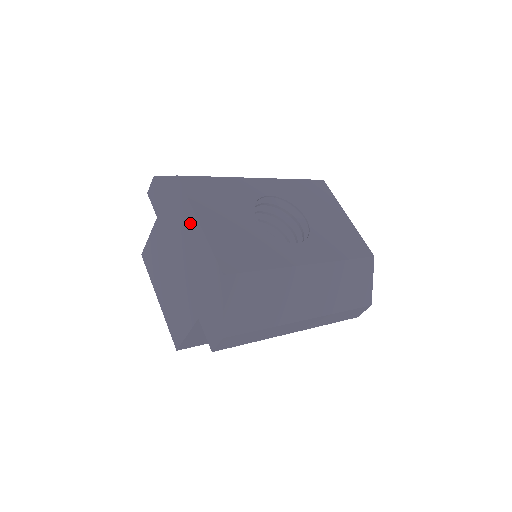
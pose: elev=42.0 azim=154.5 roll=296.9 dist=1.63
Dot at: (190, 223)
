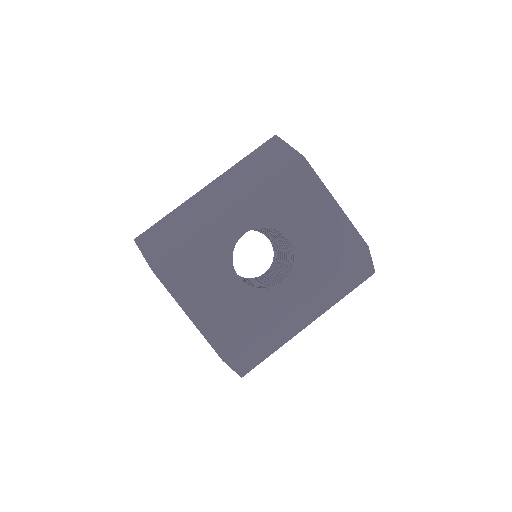
Dot at: occluded
